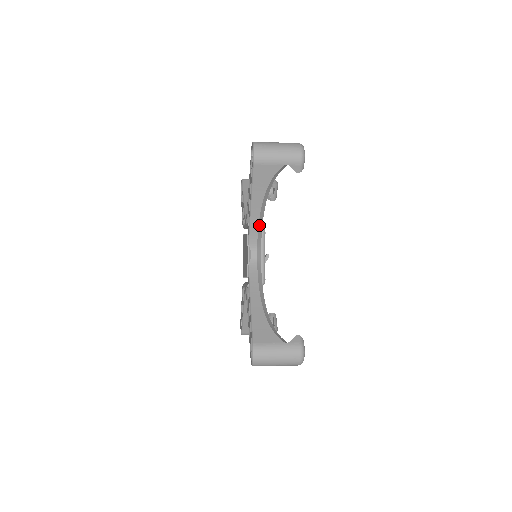
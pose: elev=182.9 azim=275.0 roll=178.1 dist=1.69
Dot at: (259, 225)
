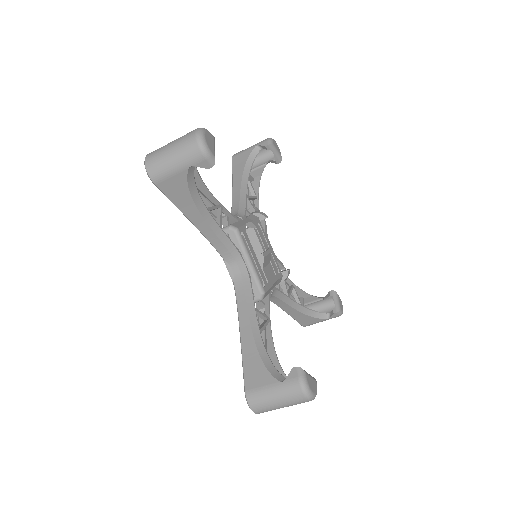
Dot at: (219, 236)
